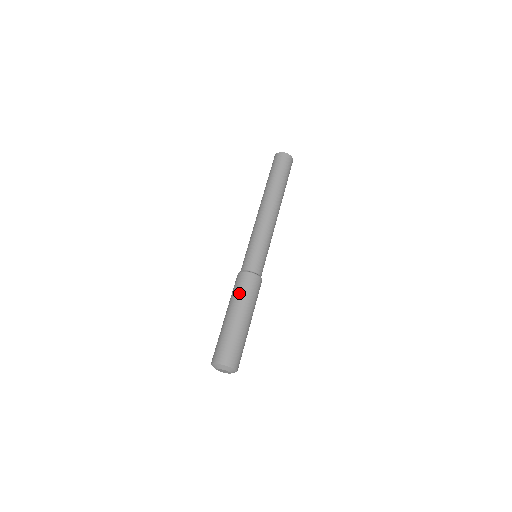
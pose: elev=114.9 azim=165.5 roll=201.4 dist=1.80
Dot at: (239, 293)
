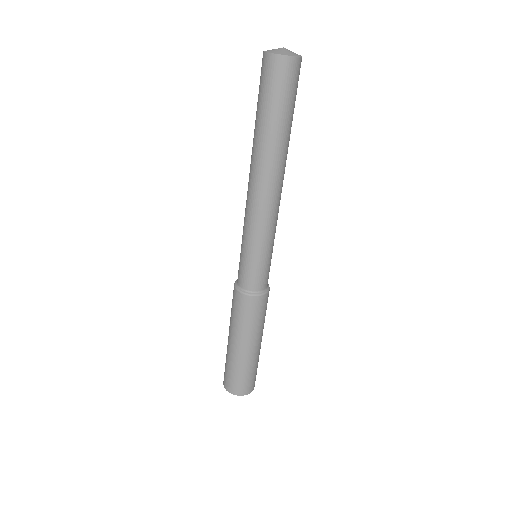
Dot at: (233, 317)
